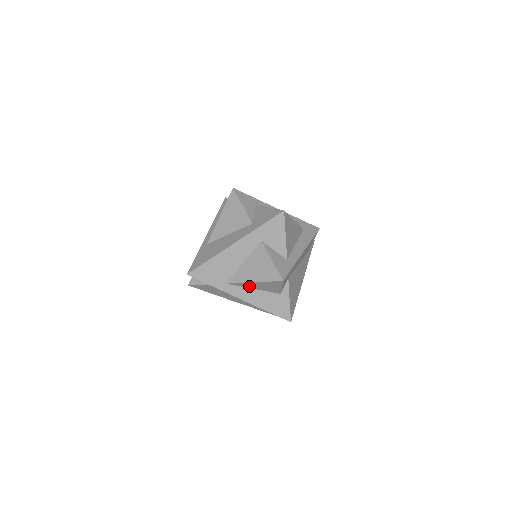
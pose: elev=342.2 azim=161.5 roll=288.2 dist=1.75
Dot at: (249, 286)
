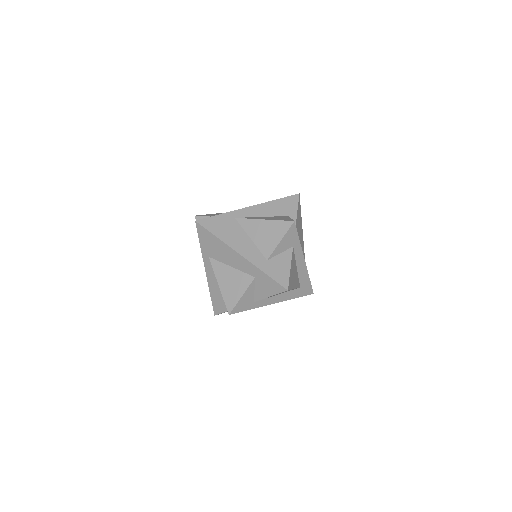
Dot at: occluded
